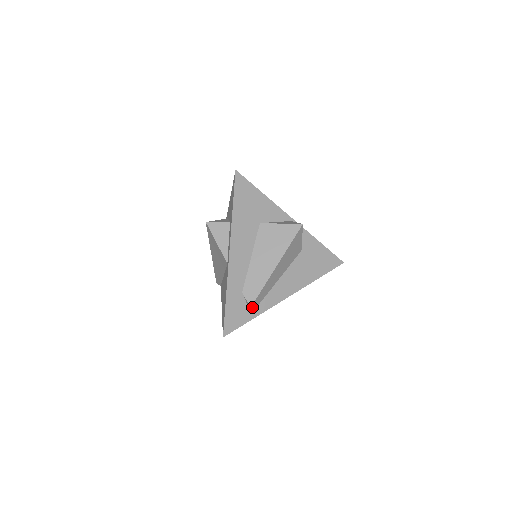
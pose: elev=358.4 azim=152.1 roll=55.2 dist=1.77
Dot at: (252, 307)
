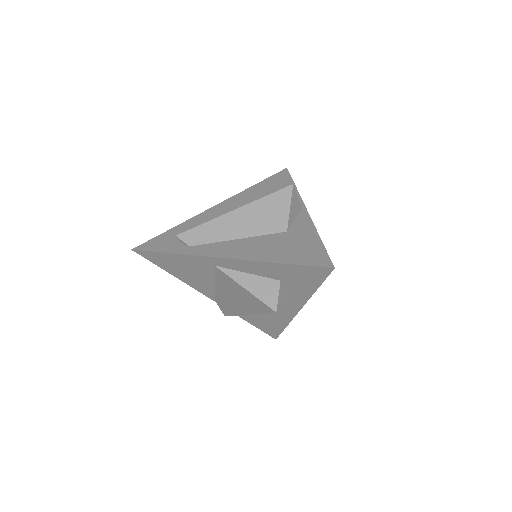
Dot at: (182, 245)
